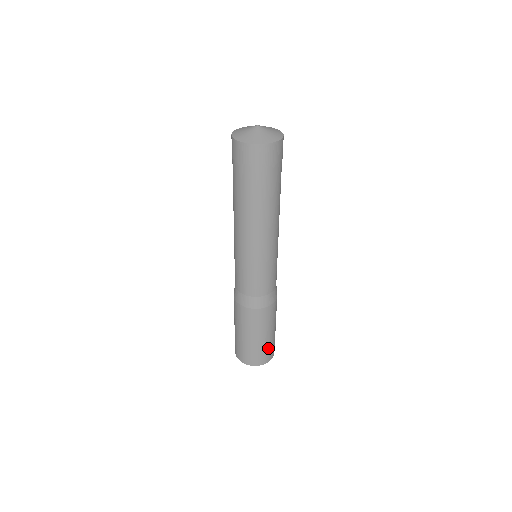
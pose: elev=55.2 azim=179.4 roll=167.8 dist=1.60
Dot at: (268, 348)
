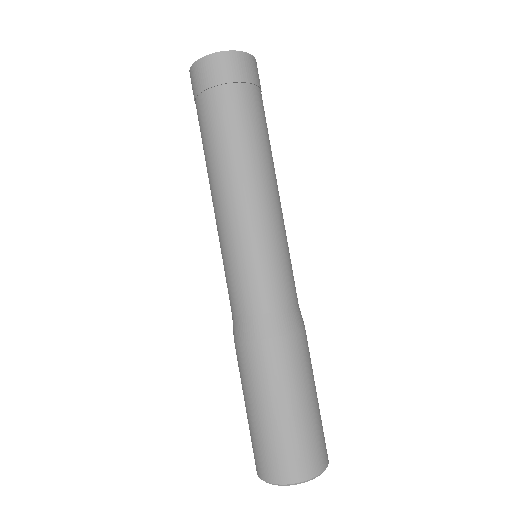
Dot at: (321, 426)
